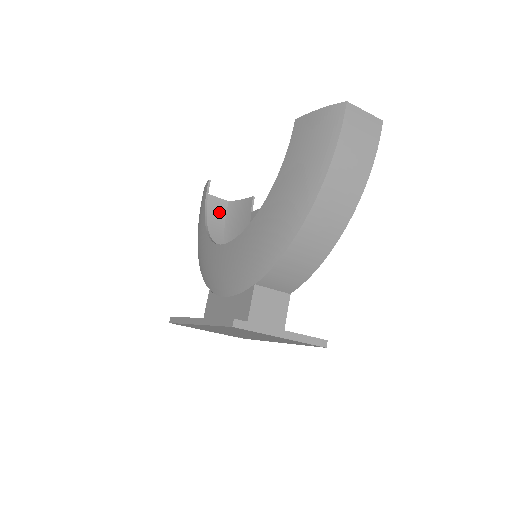
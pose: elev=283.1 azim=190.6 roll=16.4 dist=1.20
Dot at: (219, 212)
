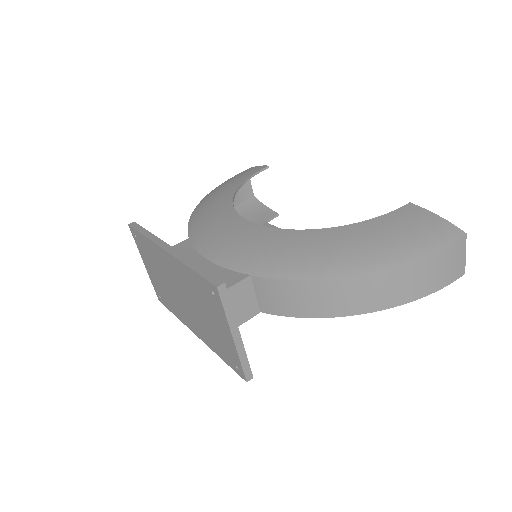
Dot at: (241, 195)
